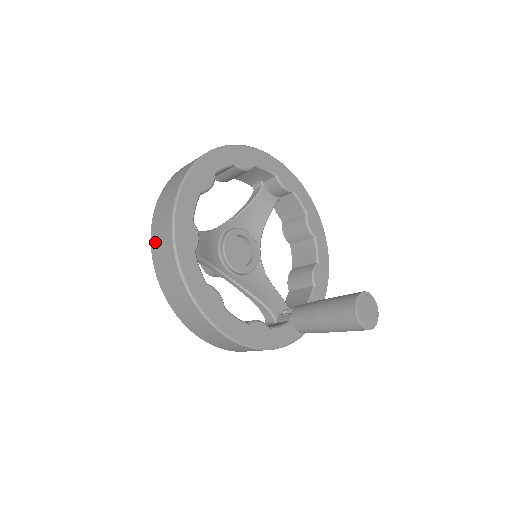
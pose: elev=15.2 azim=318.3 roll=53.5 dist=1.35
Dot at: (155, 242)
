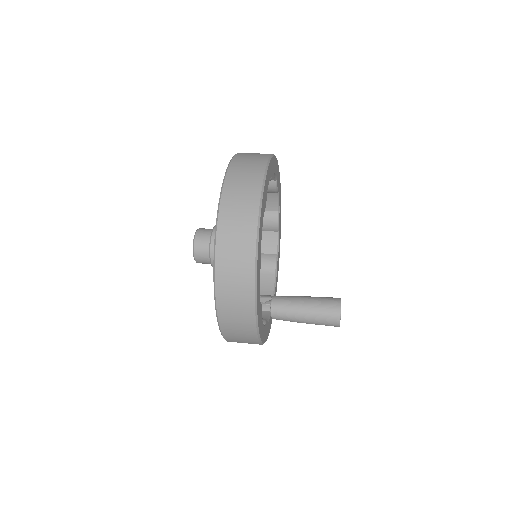
Dot at: (224, 261)
